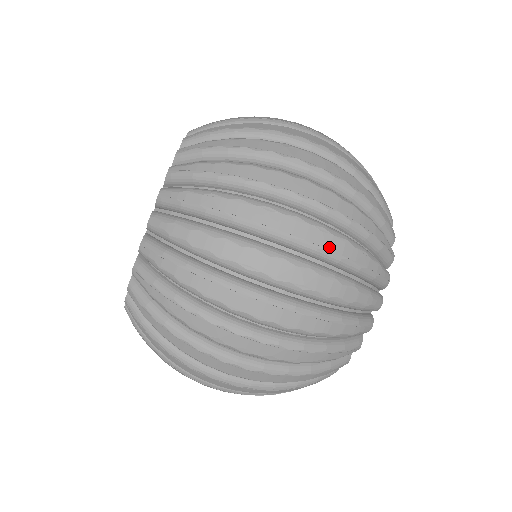
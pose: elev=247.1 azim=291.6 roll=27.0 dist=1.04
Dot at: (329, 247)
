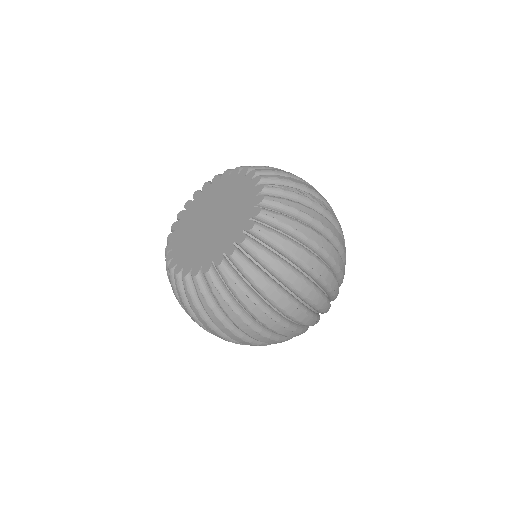
Dot at: (284, 334)
